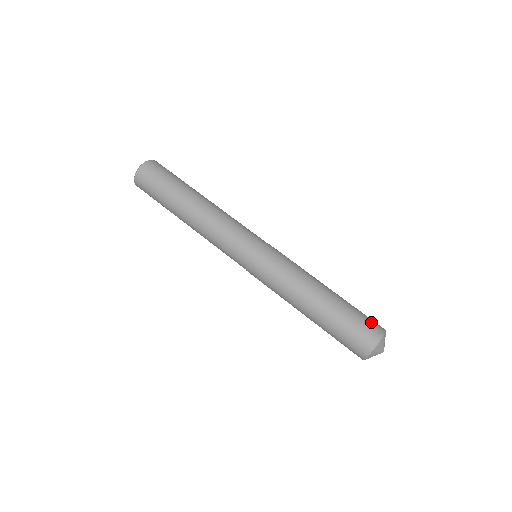
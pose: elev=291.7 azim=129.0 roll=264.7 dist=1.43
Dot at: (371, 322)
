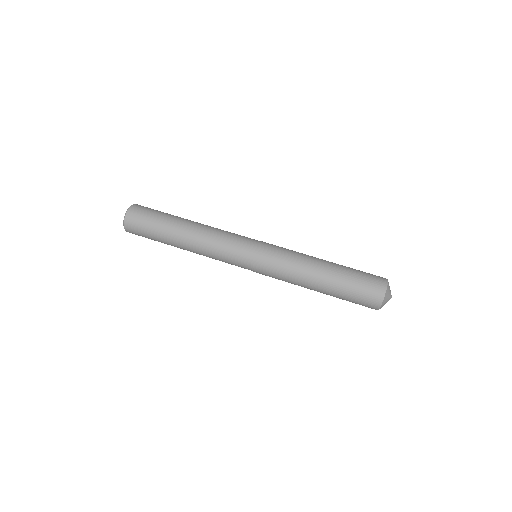
Dot at: occluded
